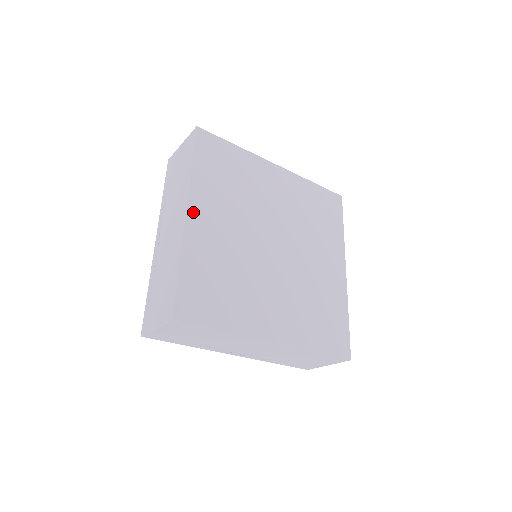
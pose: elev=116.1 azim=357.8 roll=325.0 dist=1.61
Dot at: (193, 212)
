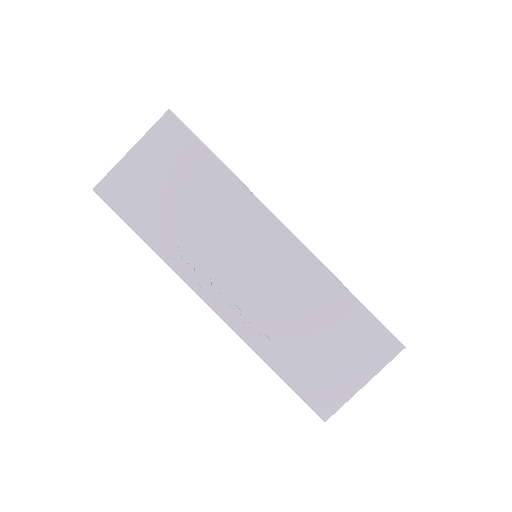
Dot at: occluded
